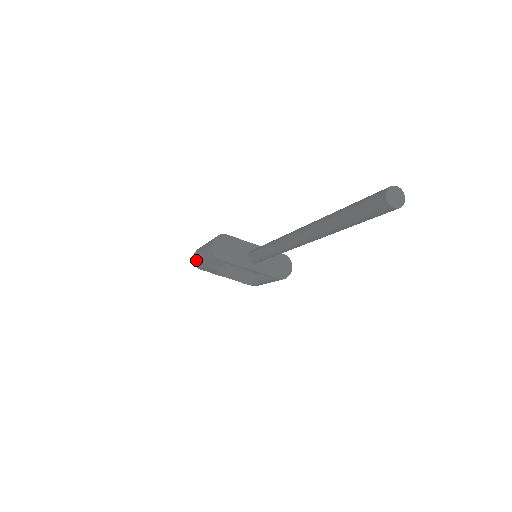
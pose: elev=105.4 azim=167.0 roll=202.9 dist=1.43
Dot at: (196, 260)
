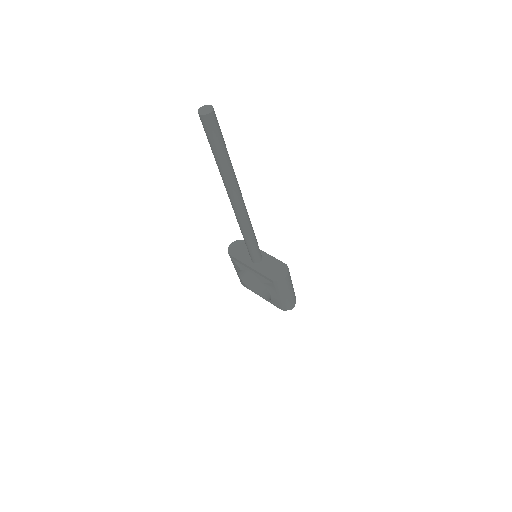
Dot at: occluded
